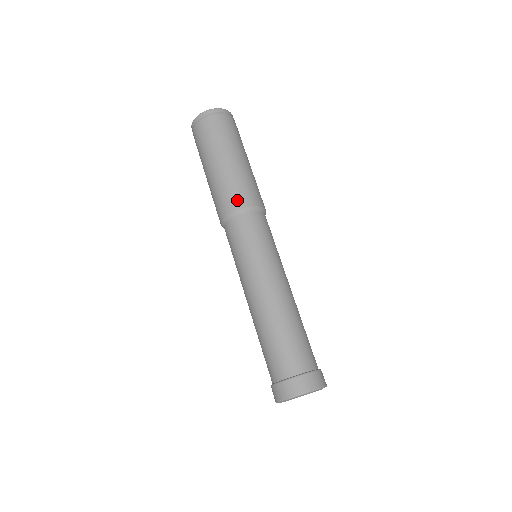
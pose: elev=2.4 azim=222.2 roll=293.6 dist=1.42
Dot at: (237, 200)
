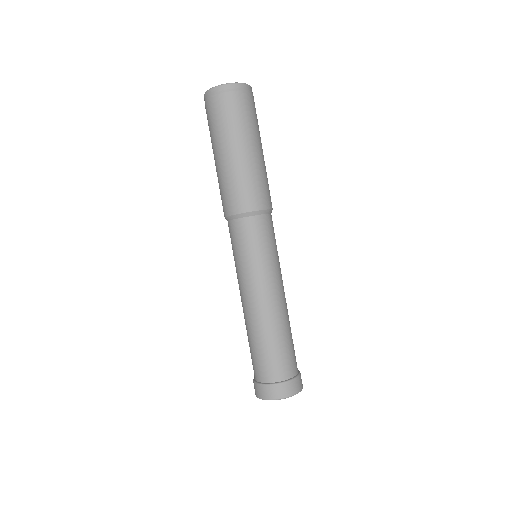
Dot at: (228, 205)
